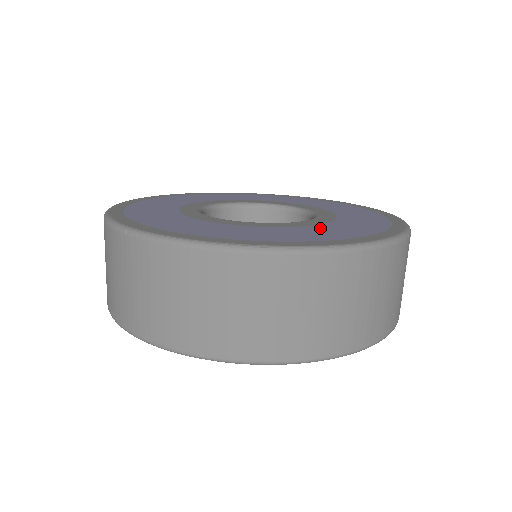
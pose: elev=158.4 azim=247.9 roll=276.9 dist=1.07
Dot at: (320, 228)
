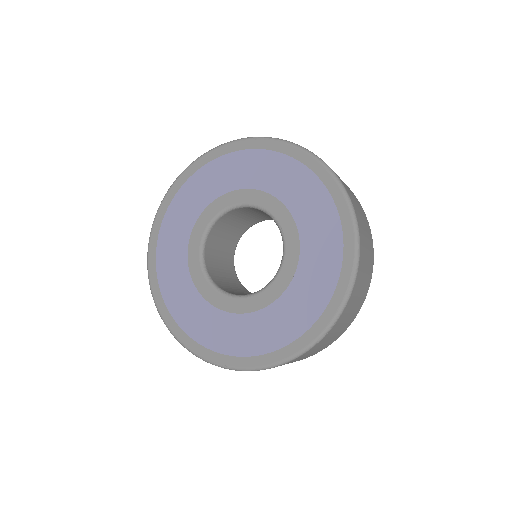
Dot at: (269, 316)
